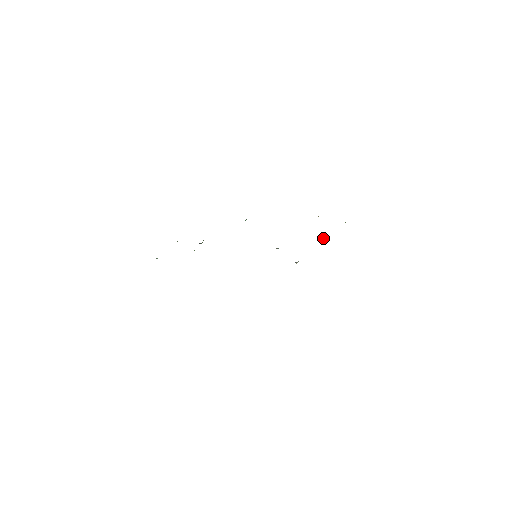
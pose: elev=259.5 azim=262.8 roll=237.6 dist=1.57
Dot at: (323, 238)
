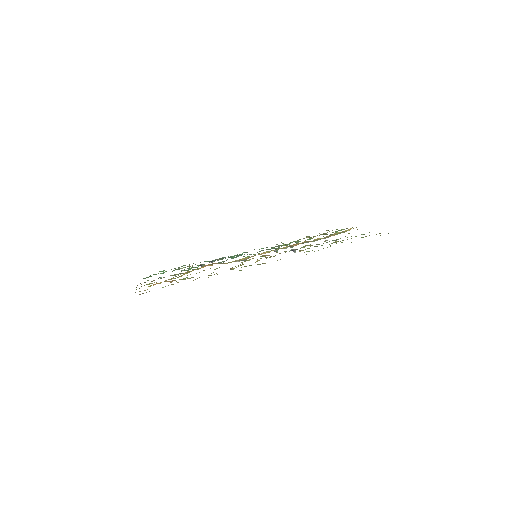
Dot at: occluded
